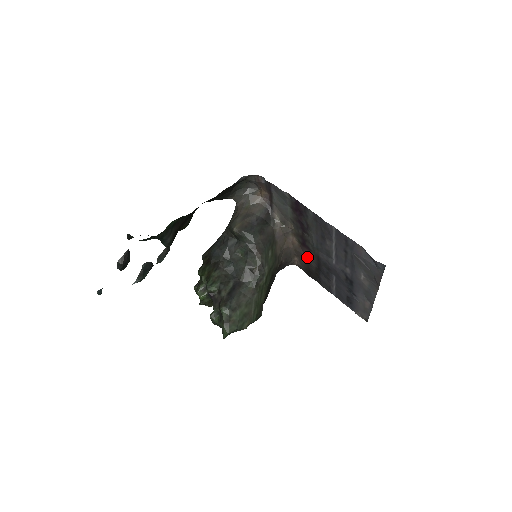
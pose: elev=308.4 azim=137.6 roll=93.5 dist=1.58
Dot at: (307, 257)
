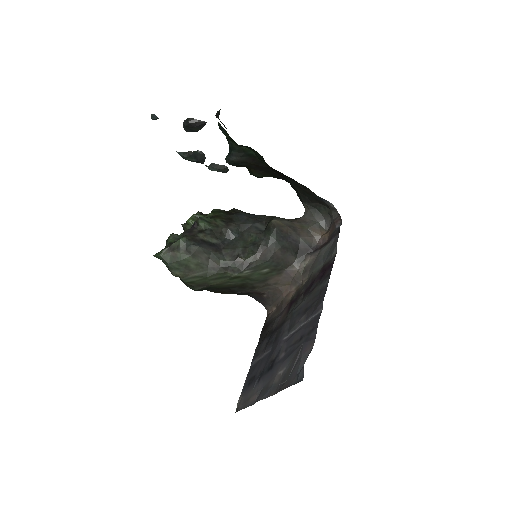
Dot at: (280, 315)
